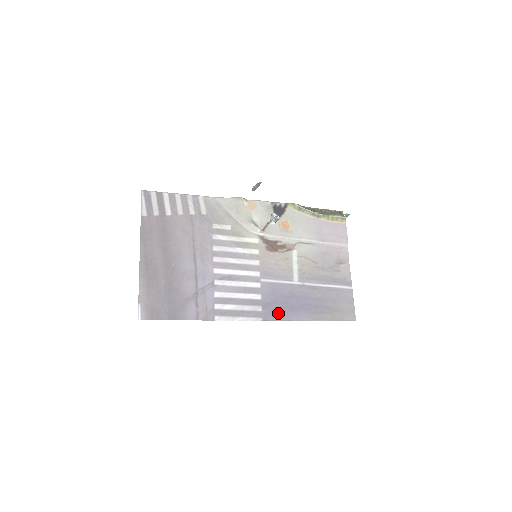
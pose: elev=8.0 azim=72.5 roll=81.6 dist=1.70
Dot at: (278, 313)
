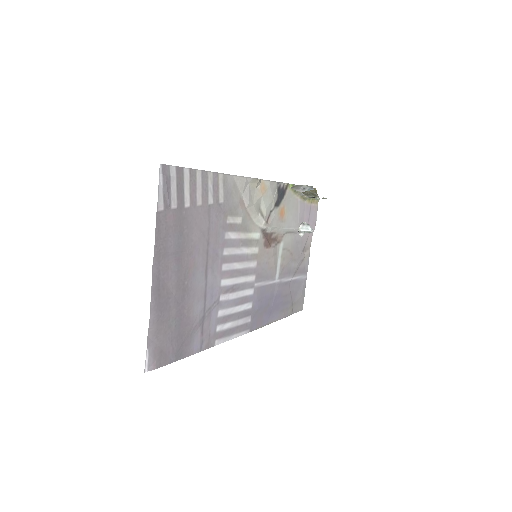
Dot at: (261, 320)
